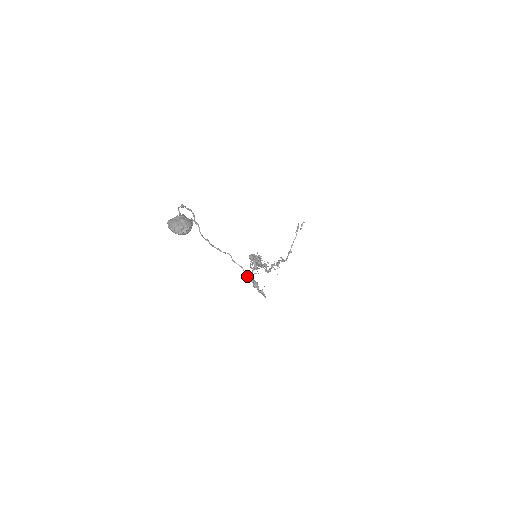
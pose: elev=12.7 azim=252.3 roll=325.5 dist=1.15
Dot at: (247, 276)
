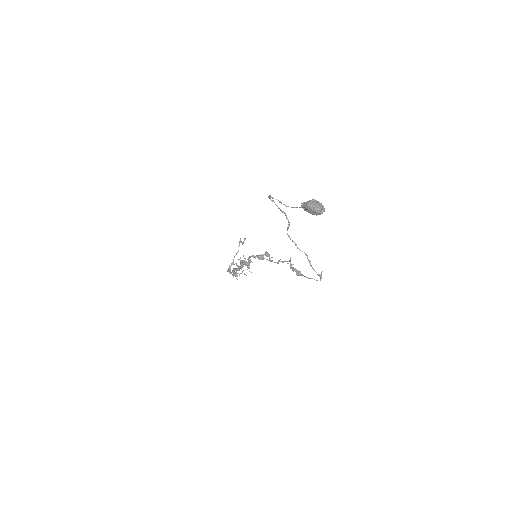
Dot at: occluded
